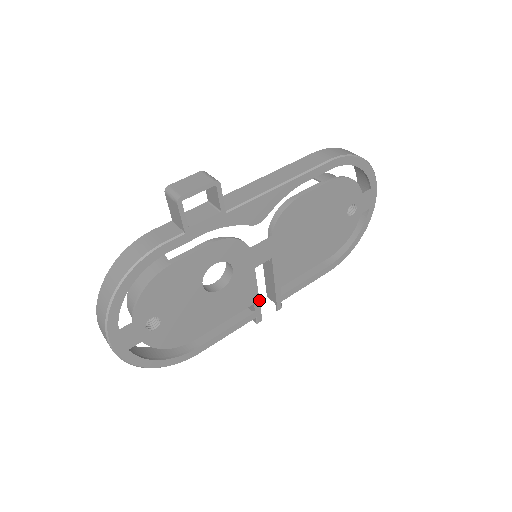
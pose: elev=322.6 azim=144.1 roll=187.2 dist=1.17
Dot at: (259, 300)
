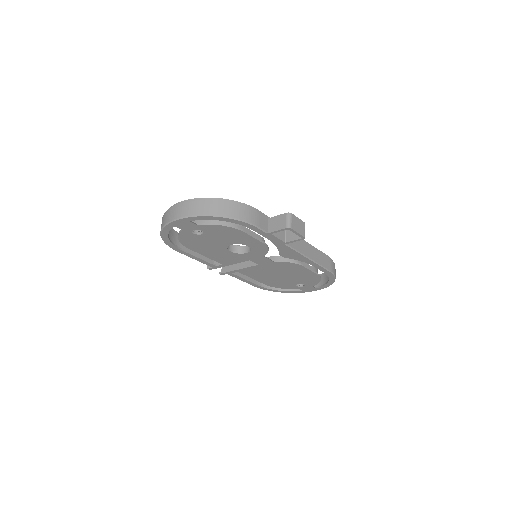
Dot at: occluded
